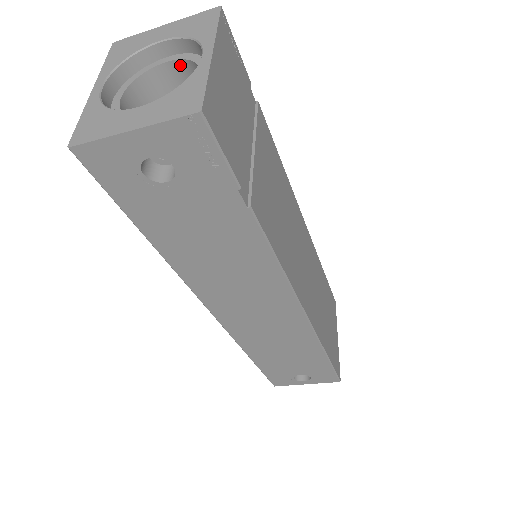
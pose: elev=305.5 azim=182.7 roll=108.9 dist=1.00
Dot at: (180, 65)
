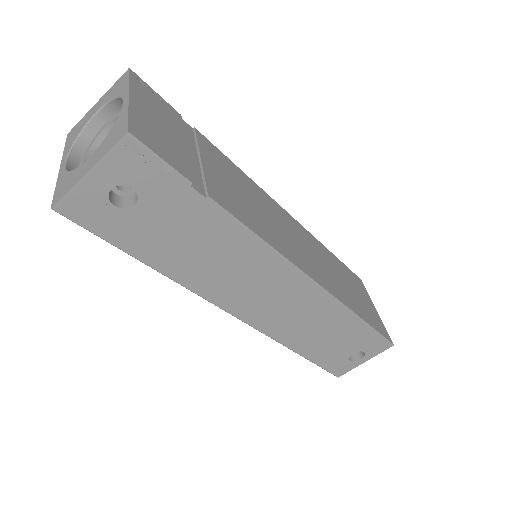
Dot at: occluded
